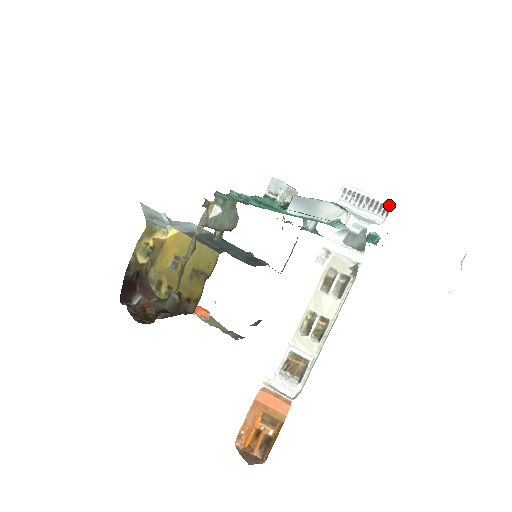
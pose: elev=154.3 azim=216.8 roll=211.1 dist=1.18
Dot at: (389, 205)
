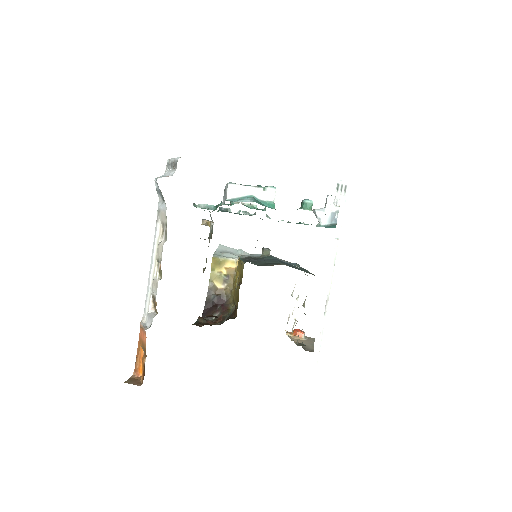
Dot at: occluded
